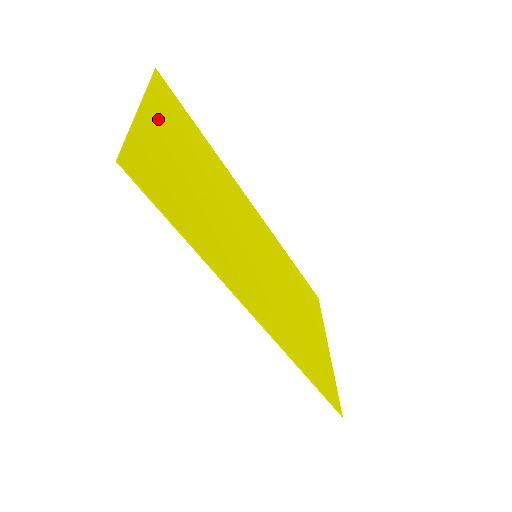
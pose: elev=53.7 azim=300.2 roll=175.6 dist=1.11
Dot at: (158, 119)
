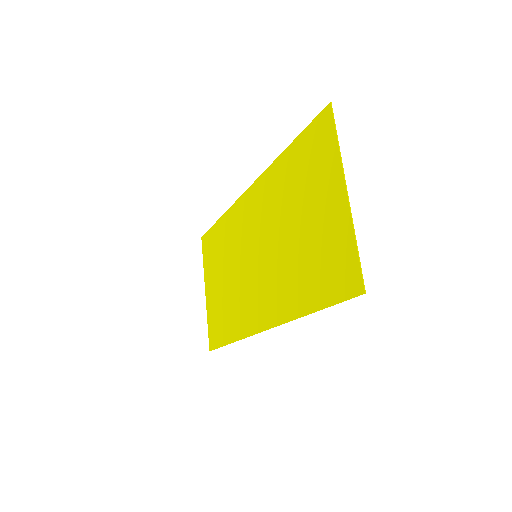
Dot at: (332, 187)
